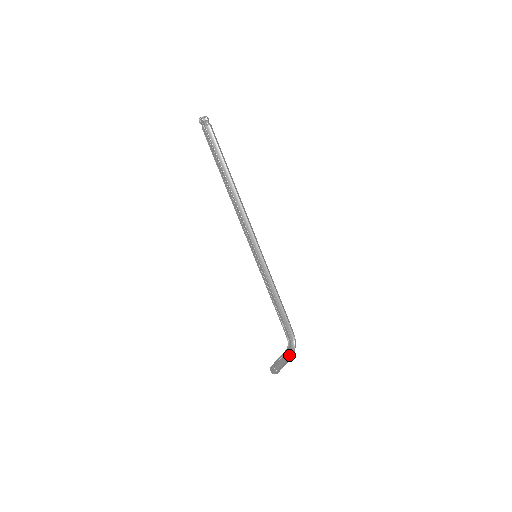
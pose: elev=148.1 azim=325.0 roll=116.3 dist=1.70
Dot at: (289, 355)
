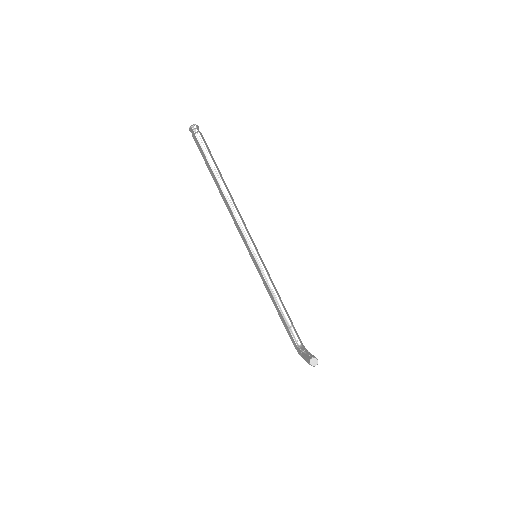
Dot at: (309, 352)
